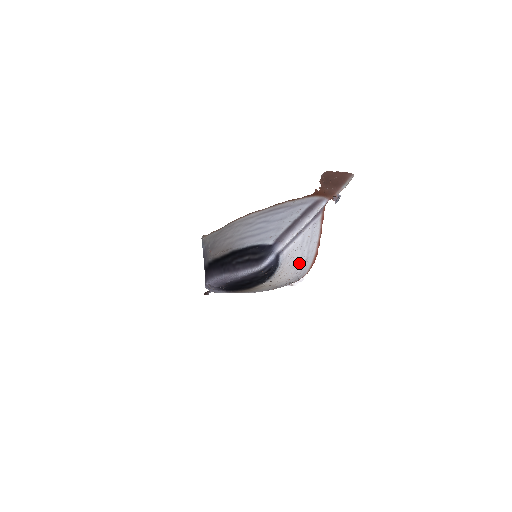
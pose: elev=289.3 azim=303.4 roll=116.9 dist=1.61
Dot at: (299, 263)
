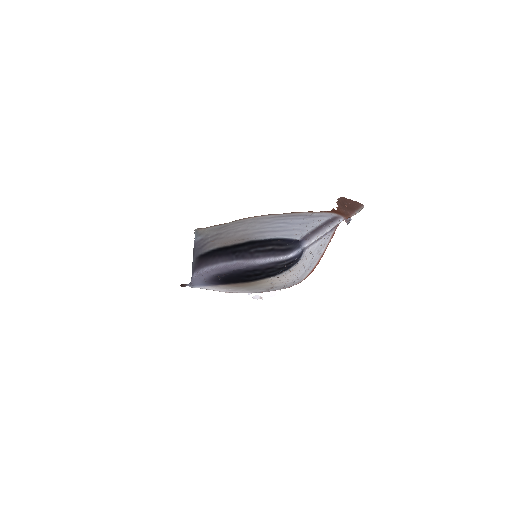
Dot at: (304, 268)
